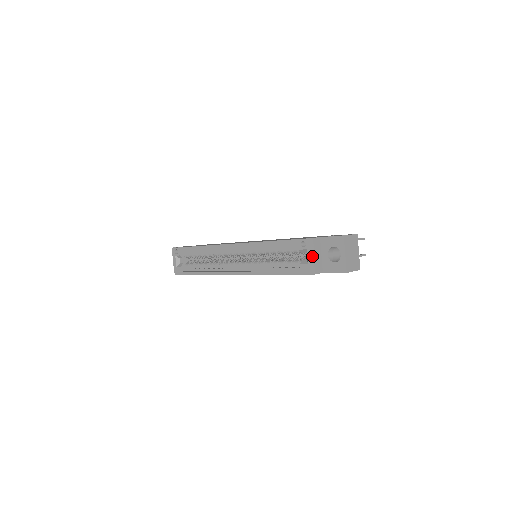
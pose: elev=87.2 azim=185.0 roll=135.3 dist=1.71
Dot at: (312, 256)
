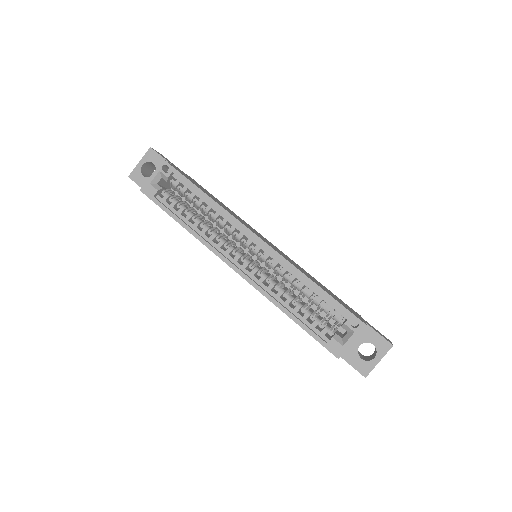
Dot at: occluded
